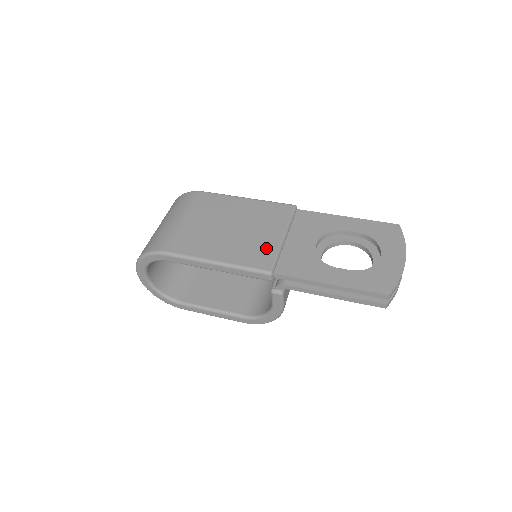
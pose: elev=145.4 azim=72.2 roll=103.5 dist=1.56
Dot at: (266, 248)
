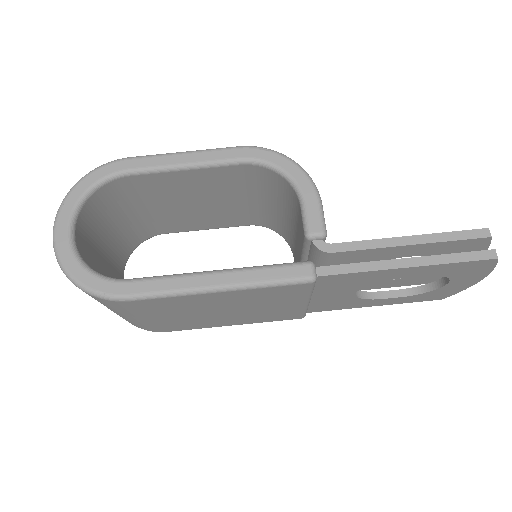
Dot at: (289, 313)
